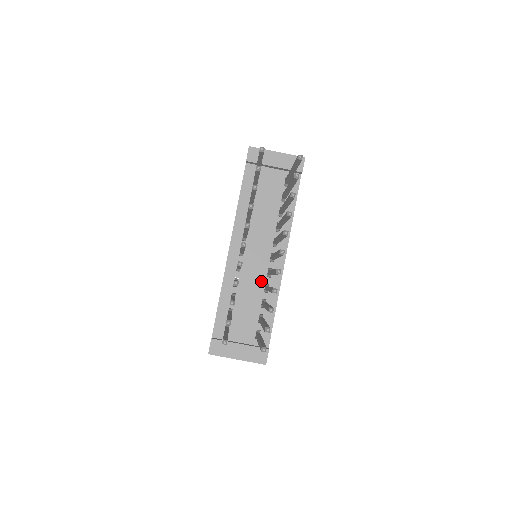
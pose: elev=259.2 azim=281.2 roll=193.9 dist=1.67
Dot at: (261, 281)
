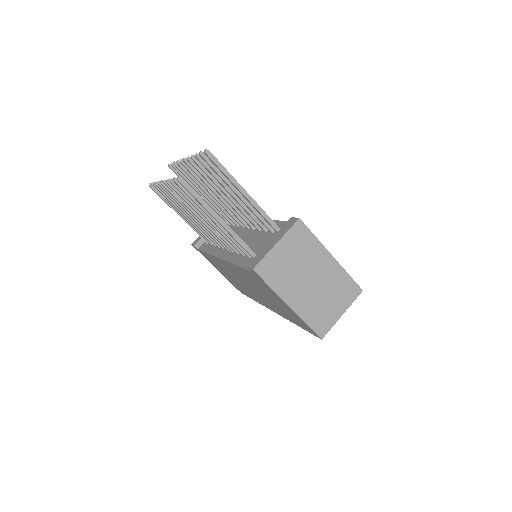
Dot at: (253, 234)
